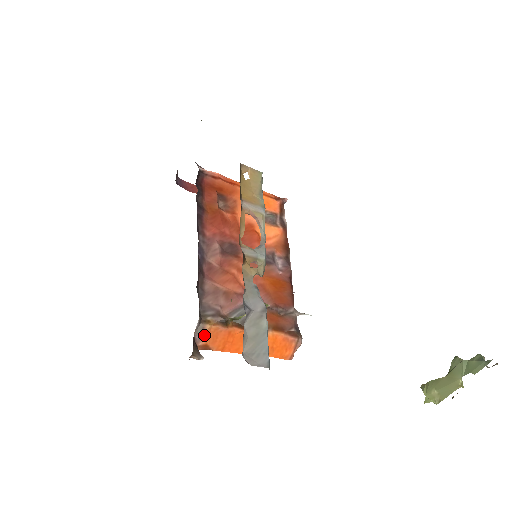
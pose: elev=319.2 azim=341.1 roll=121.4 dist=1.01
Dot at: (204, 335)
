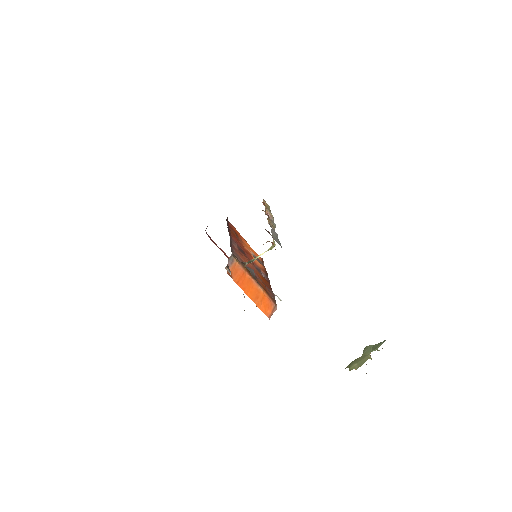
Dot at: (232, 265)
